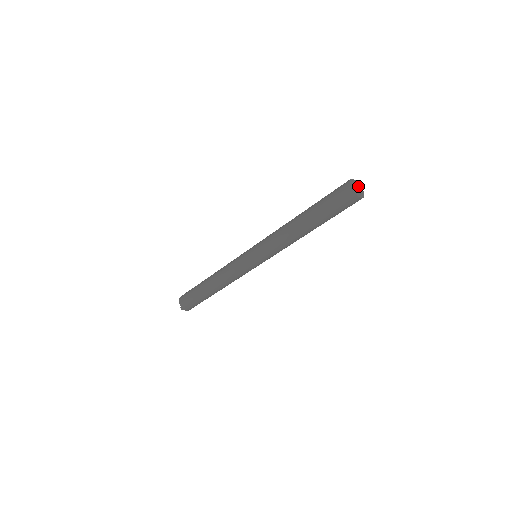
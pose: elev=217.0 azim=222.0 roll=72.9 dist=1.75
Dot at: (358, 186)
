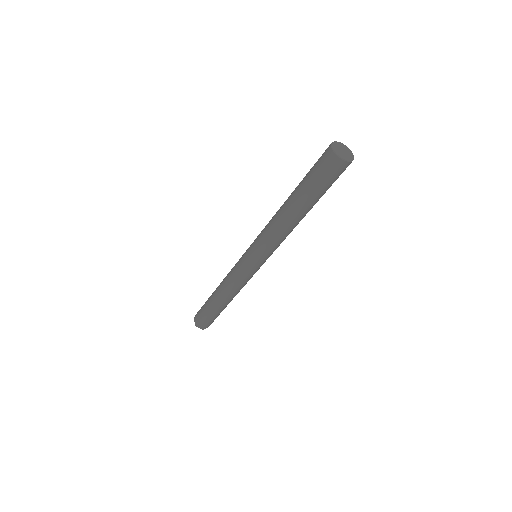
Dot at: (346, 151)
